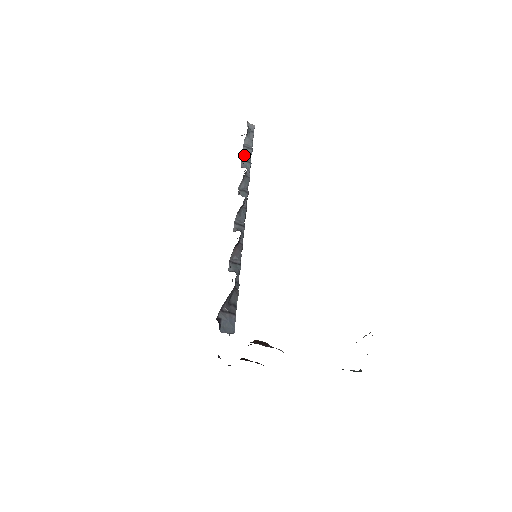
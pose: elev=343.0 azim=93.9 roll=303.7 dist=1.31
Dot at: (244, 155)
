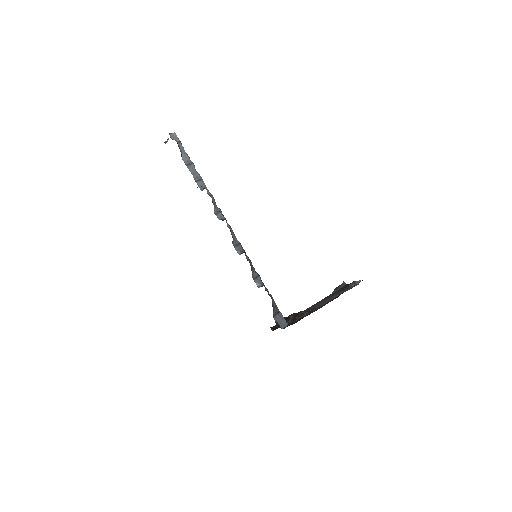
Dot at: (194, 176)
